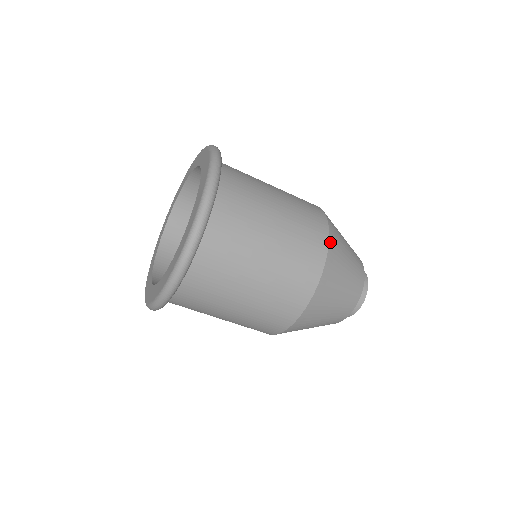
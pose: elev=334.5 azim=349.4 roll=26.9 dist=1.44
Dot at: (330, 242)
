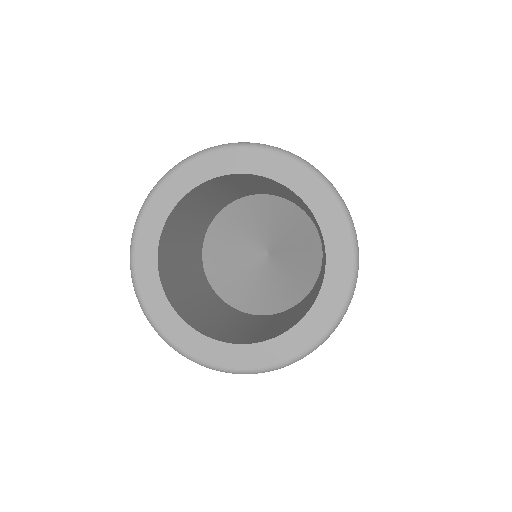
Dot at: occluded
